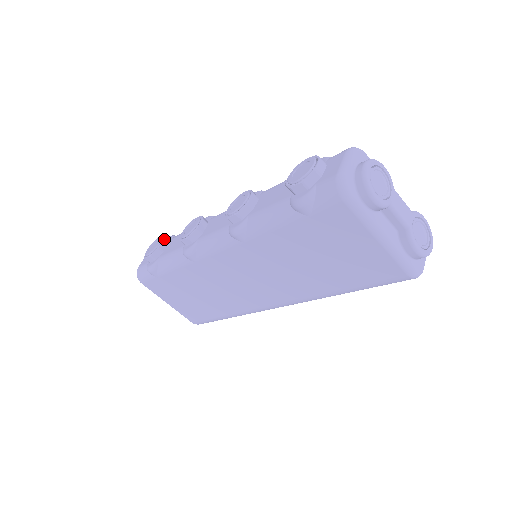
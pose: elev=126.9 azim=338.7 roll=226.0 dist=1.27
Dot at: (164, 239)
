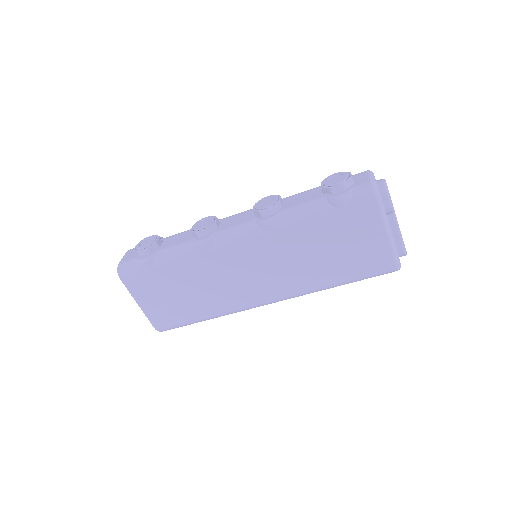
Dot at: (159, 236)
